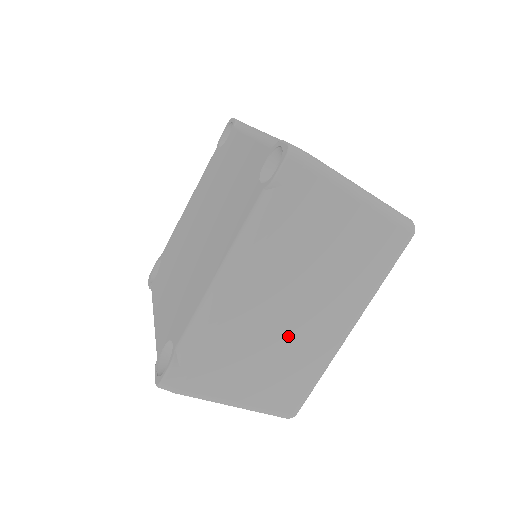
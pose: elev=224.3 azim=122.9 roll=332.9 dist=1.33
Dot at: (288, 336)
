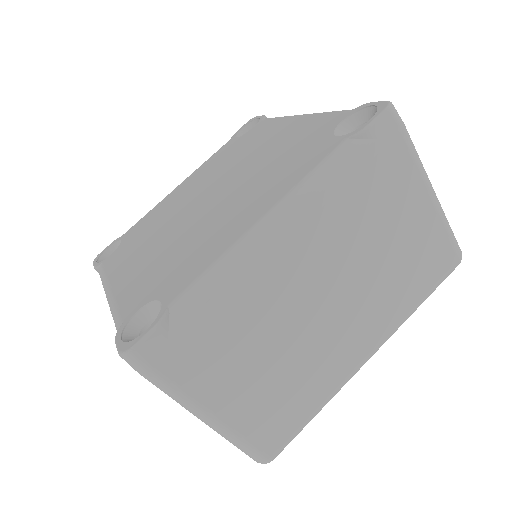
Dot at: (308, 338)
